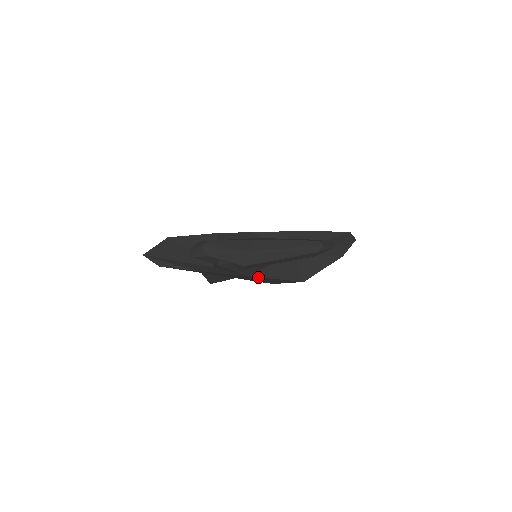
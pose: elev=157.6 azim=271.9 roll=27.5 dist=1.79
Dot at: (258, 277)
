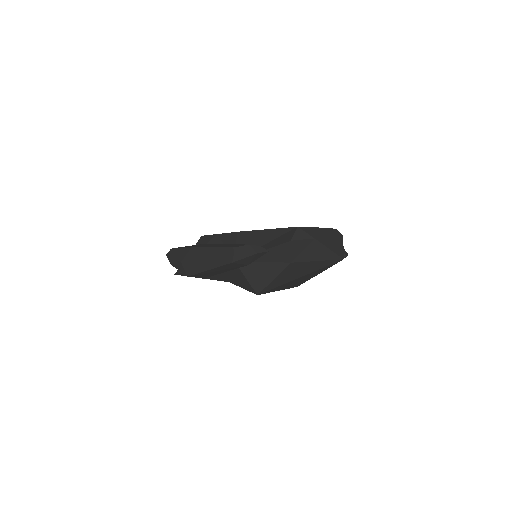
Dot at: occluded
